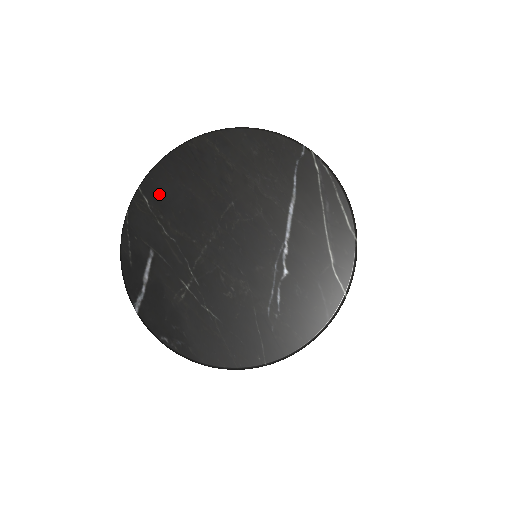
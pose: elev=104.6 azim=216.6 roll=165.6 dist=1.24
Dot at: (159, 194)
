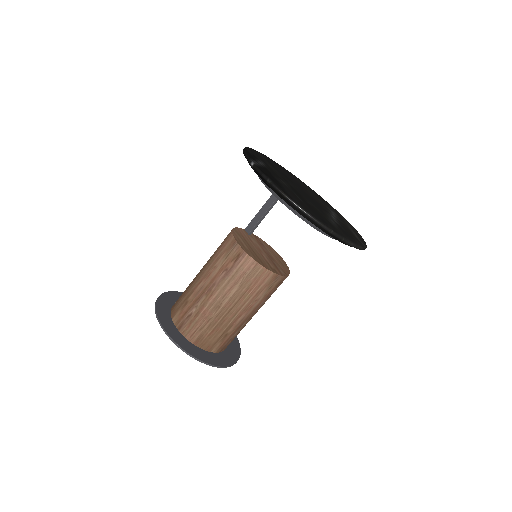
Dot at: (268, 160)
